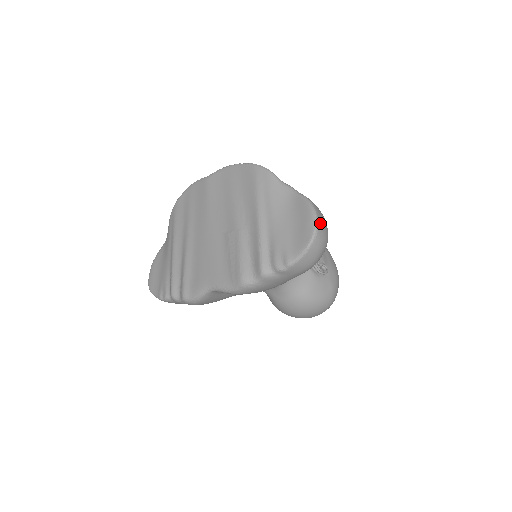
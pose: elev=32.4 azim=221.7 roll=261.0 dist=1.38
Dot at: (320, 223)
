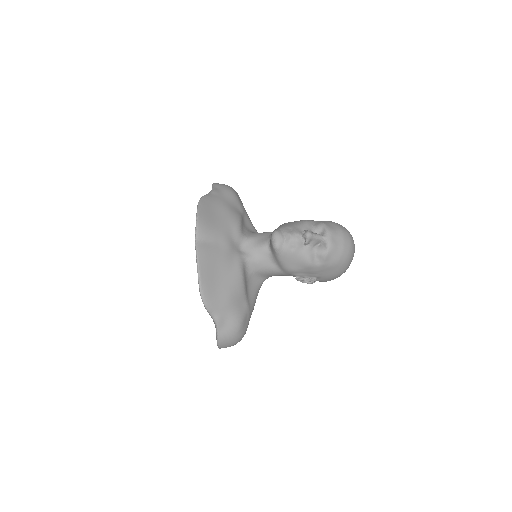
Dot at: occluded
